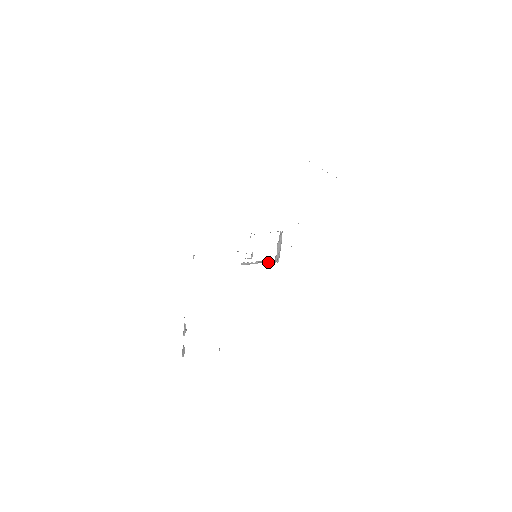
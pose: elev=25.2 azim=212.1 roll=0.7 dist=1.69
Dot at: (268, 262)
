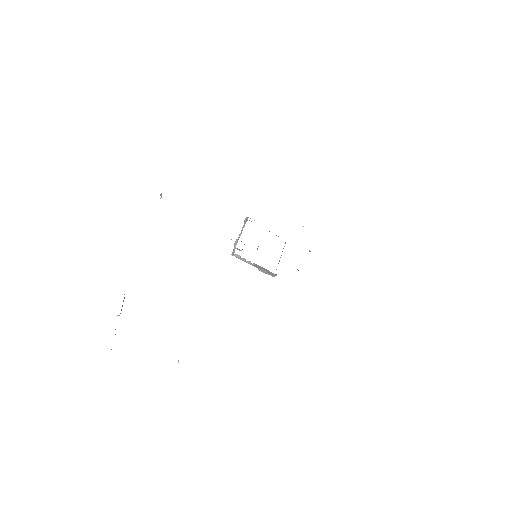
Dot at: (265, 271)
